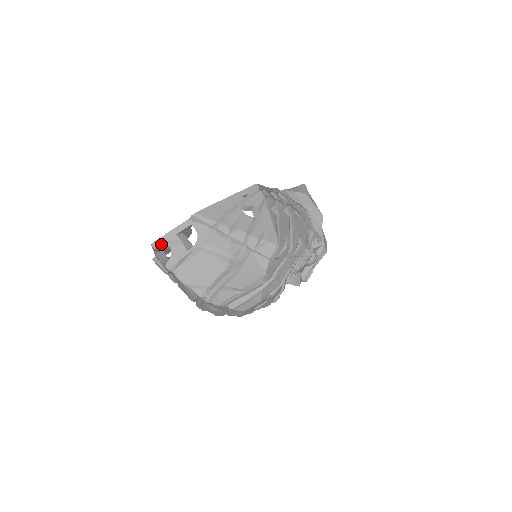
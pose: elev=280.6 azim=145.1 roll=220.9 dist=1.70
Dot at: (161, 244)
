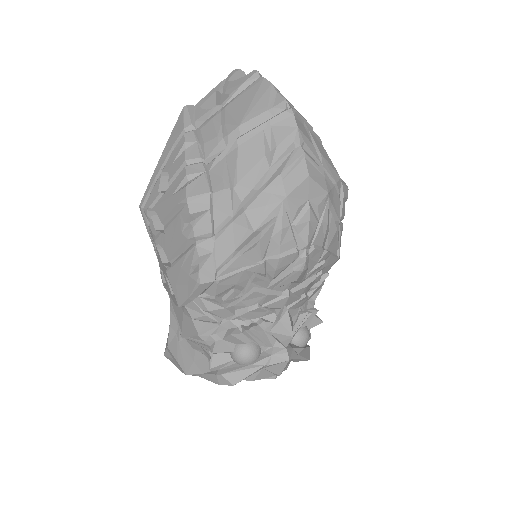
Dot at: occluded
